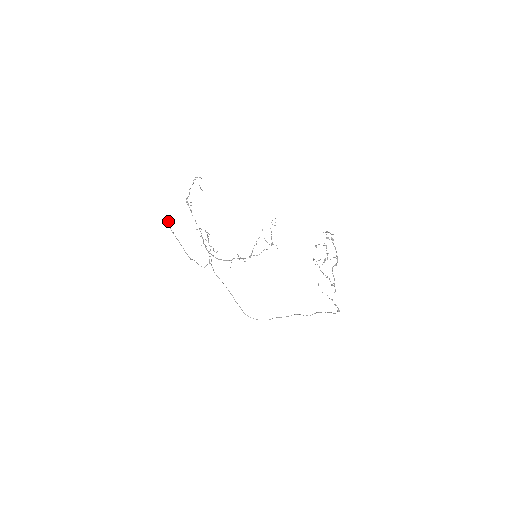
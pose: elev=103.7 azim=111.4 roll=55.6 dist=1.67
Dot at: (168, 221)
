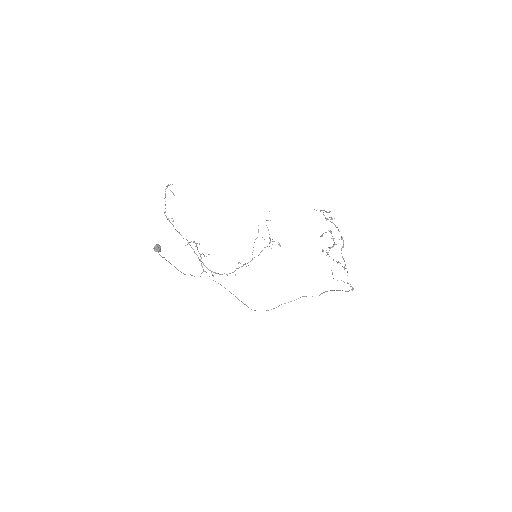
Dot at: (156, 249)
